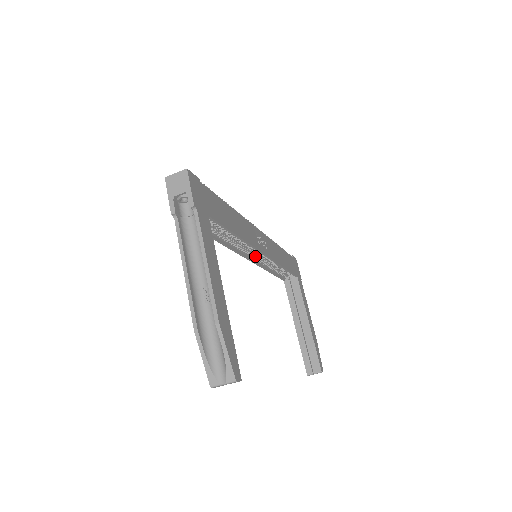
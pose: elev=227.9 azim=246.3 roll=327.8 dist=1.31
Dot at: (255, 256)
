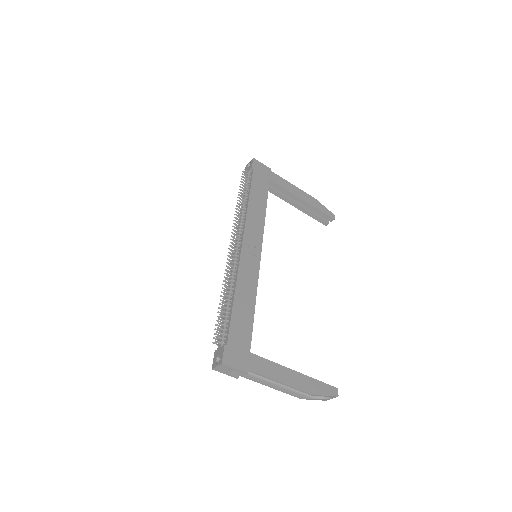
Dot at: occluded
